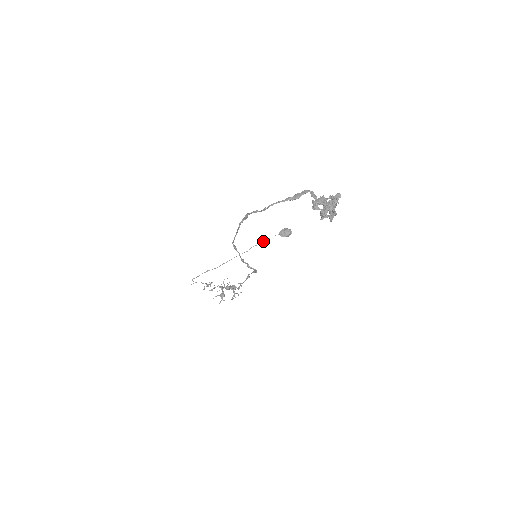
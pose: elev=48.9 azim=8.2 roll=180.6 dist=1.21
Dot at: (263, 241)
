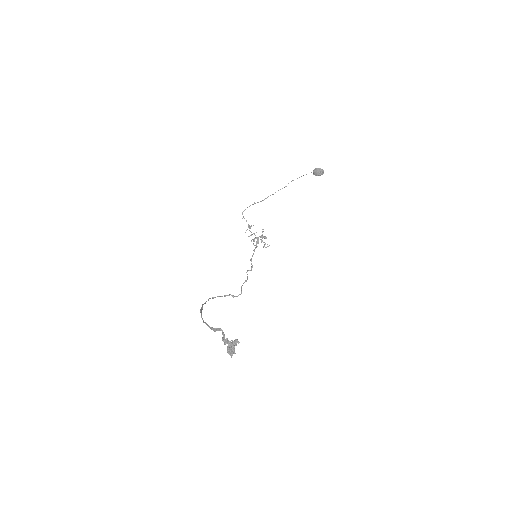
Dot at: occluded
